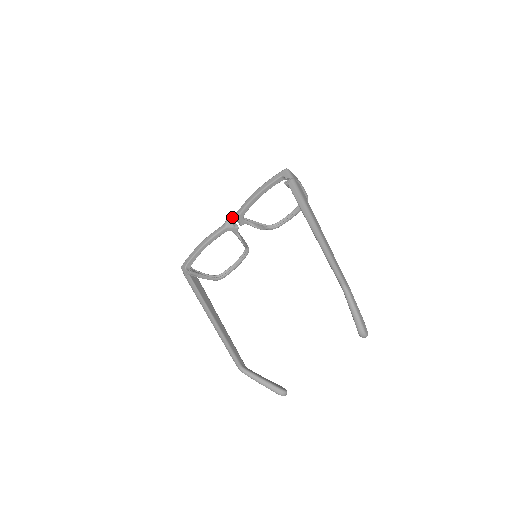
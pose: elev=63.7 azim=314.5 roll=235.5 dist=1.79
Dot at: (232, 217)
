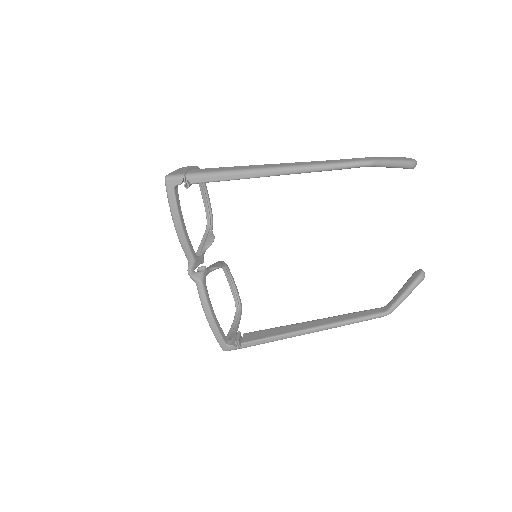
Dot at: (192, 270)
